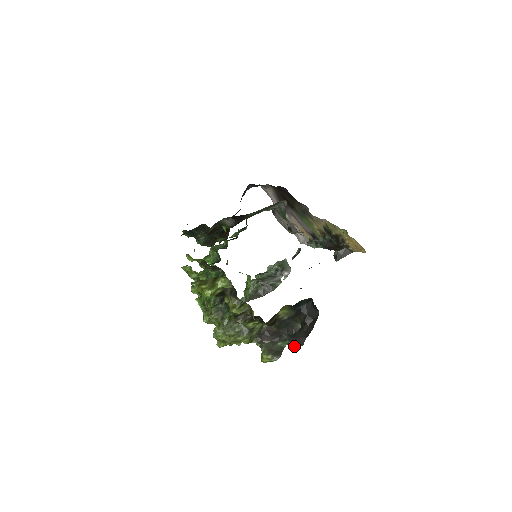
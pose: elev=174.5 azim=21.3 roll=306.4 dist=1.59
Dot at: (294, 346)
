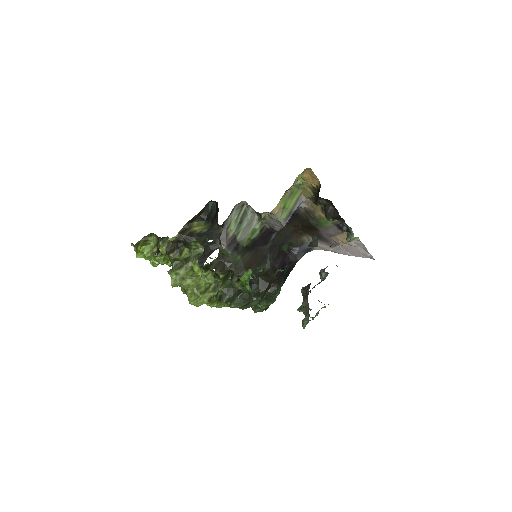
Dot at: (207, 238)
